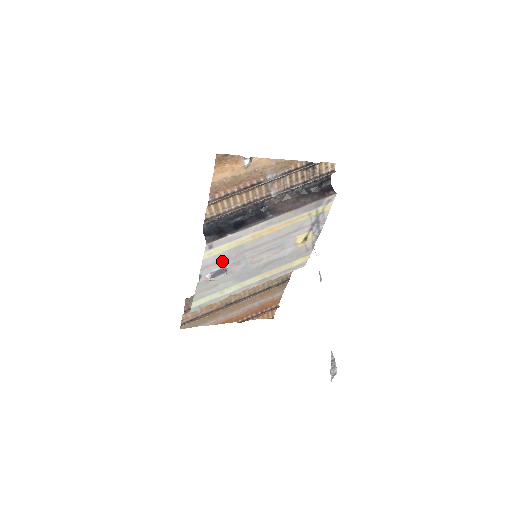
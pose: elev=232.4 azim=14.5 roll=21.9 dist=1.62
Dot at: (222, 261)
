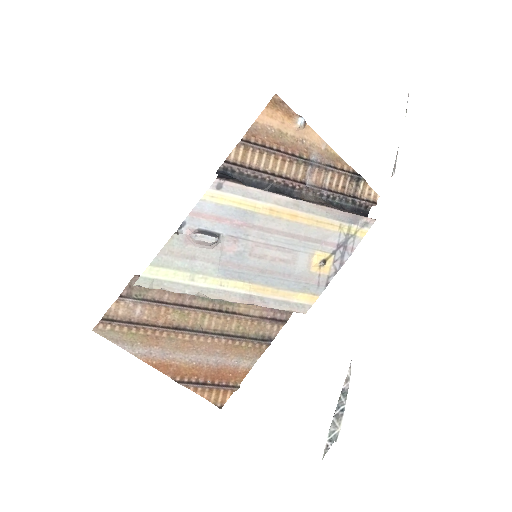
Dot at: (220, 220)
